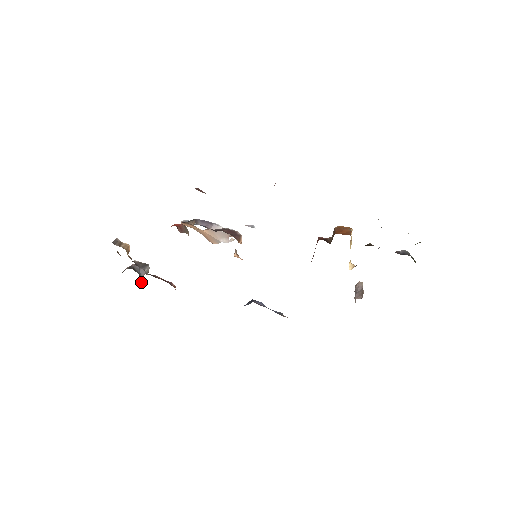
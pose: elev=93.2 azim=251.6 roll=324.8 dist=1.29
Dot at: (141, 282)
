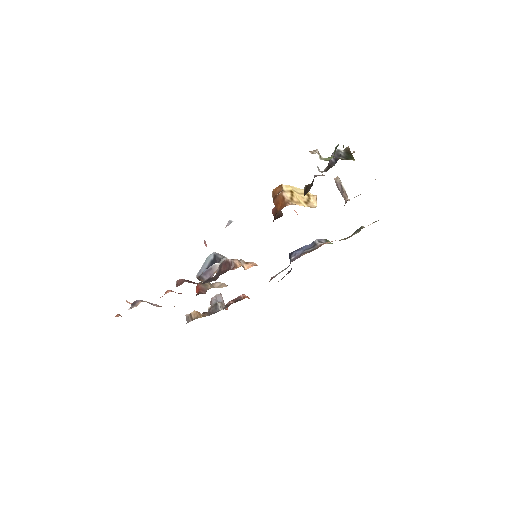
Dot at: (227, 308)
